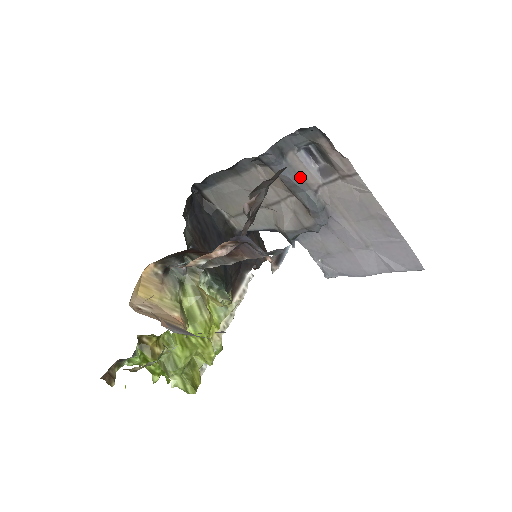
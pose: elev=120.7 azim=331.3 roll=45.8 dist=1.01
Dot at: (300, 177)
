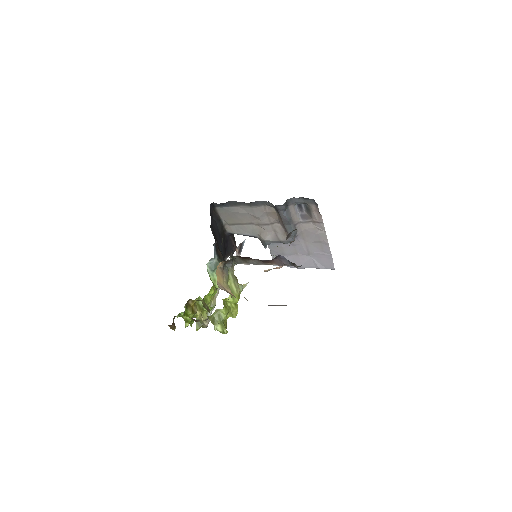
Dot at: (291, 217)
